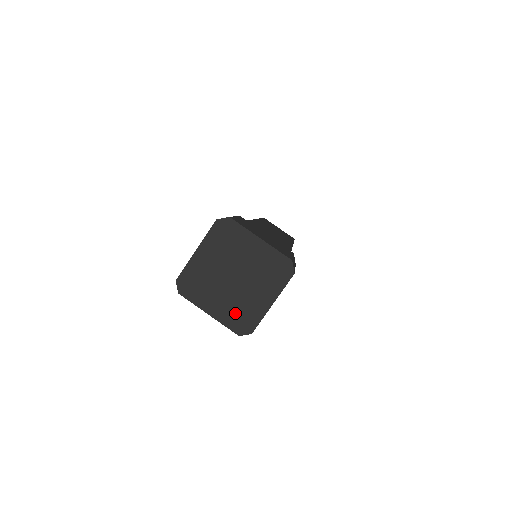
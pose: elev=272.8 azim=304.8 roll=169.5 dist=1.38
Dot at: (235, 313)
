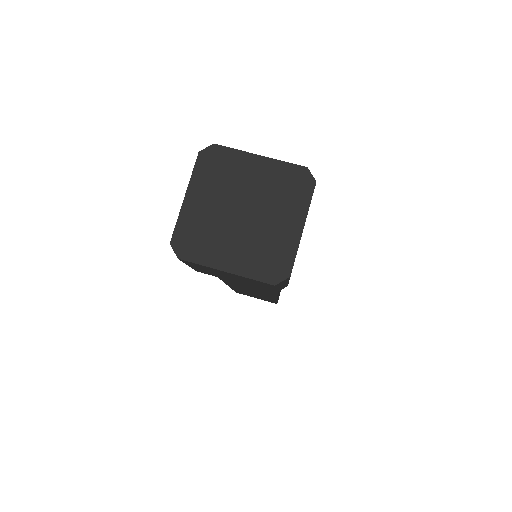
Dot at: (259, 257)
